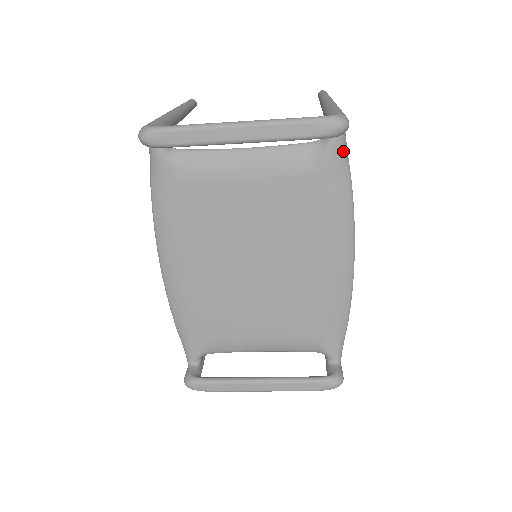
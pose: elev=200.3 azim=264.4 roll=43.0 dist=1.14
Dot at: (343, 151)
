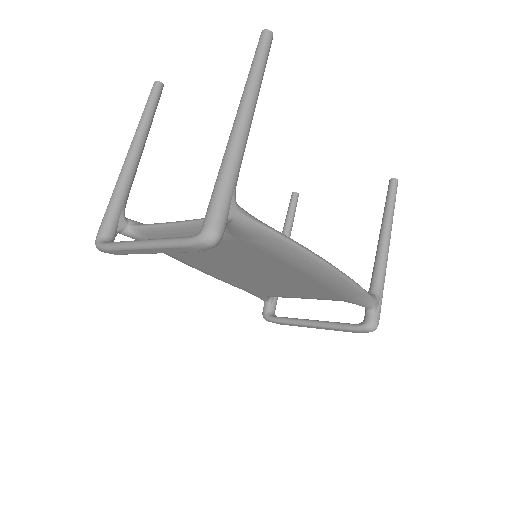
Dot at: (246, 225)
